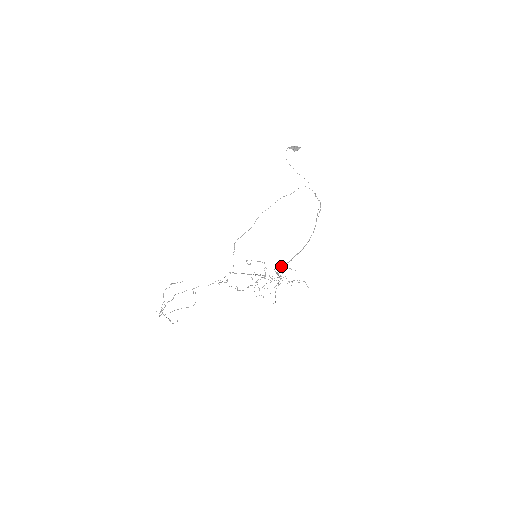
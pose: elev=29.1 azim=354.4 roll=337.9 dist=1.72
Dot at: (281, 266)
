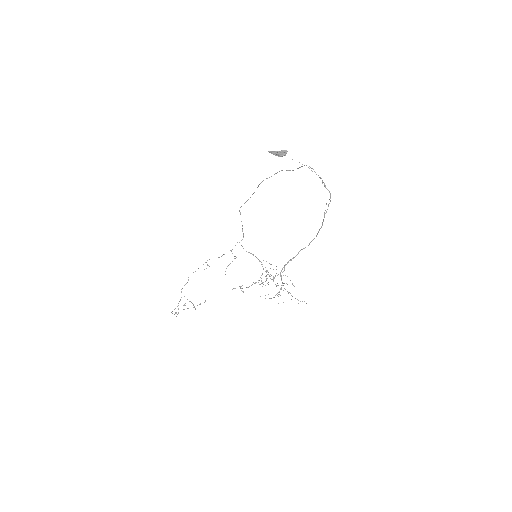
Dot at: (284, 267)
